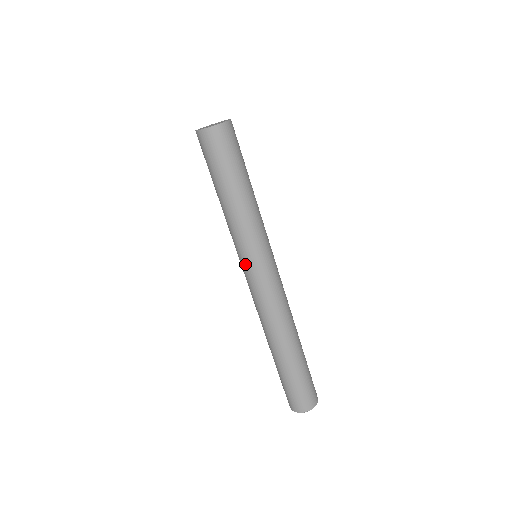
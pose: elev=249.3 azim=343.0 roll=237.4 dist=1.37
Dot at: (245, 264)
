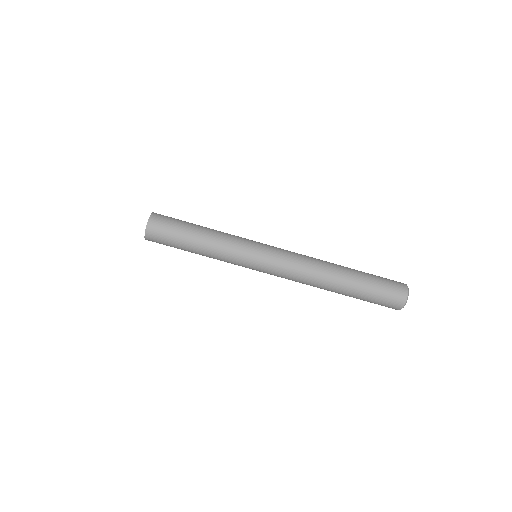
Dot at: (256, 260)
